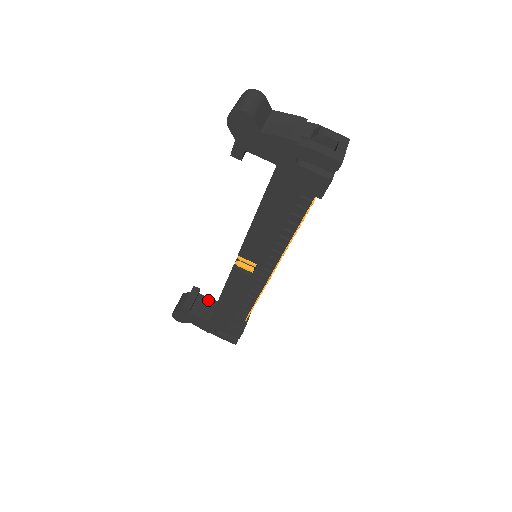
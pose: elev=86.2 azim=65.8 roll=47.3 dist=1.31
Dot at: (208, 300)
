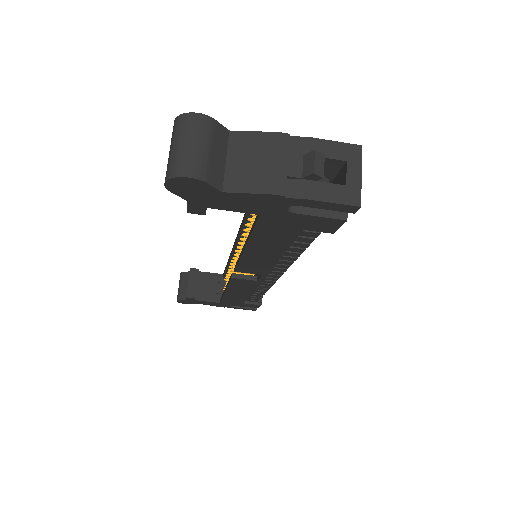
Dot at: (211, 276)
